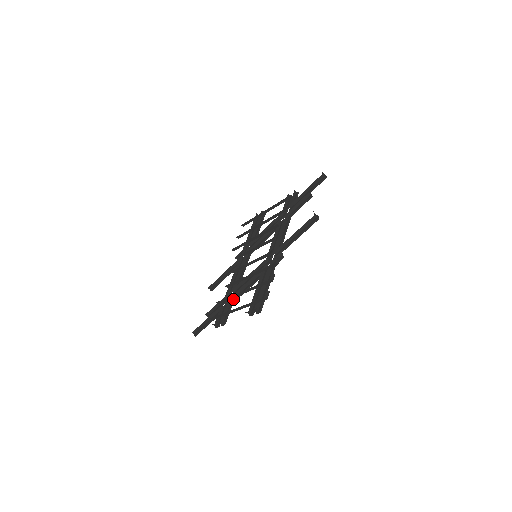
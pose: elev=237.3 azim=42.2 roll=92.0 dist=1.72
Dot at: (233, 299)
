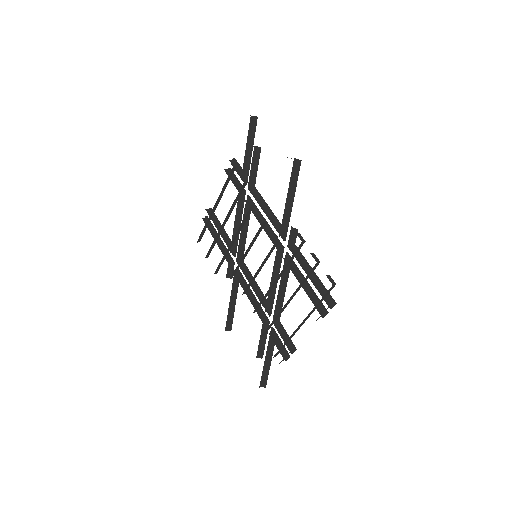
Dot at: occluded
